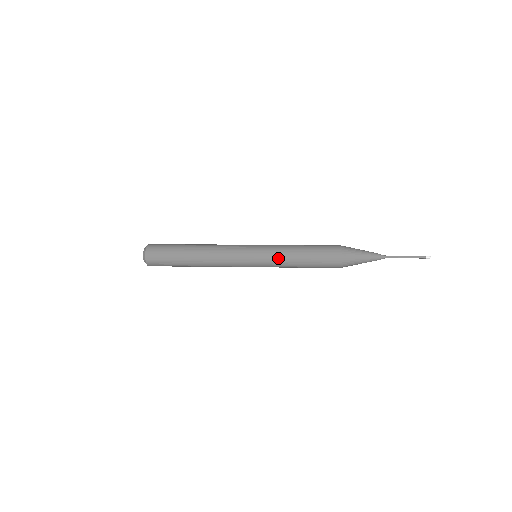
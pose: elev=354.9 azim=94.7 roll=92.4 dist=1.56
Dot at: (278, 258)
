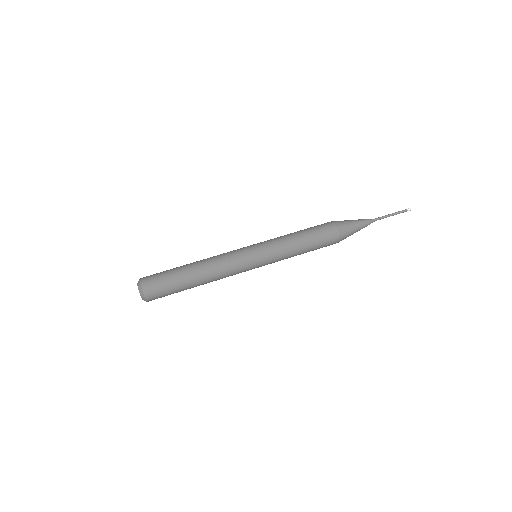
Dot at: occluded
